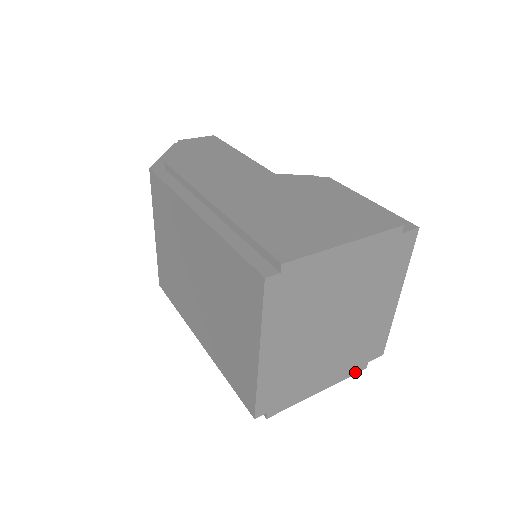
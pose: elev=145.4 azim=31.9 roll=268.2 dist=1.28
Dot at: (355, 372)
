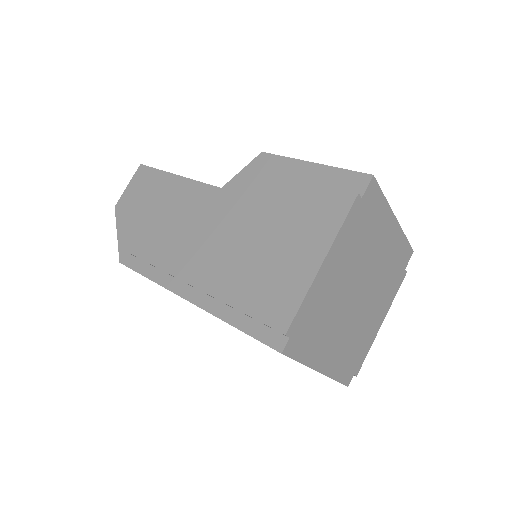
Dot at: (400, 284)
